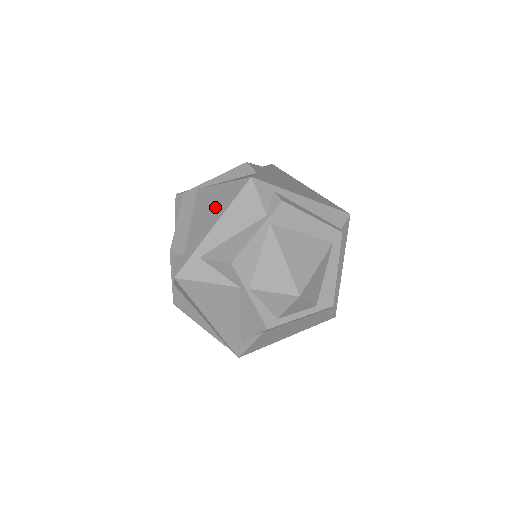
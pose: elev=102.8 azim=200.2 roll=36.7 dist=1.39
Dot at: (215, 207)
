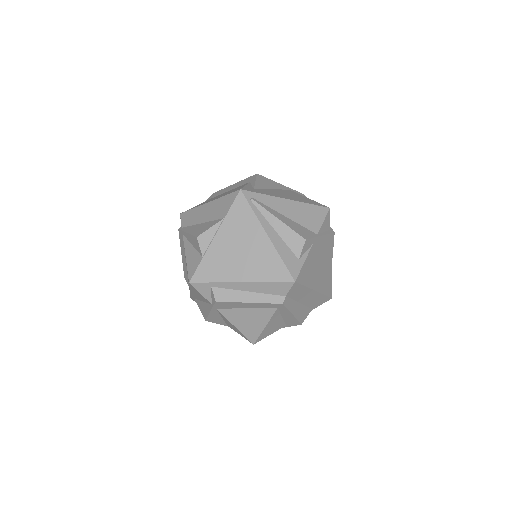
Dot at: occluded
